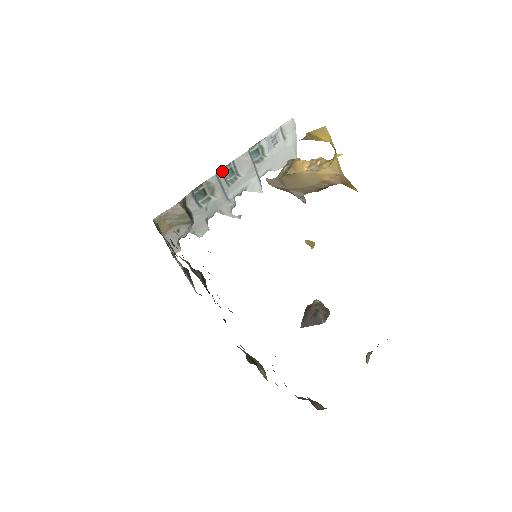
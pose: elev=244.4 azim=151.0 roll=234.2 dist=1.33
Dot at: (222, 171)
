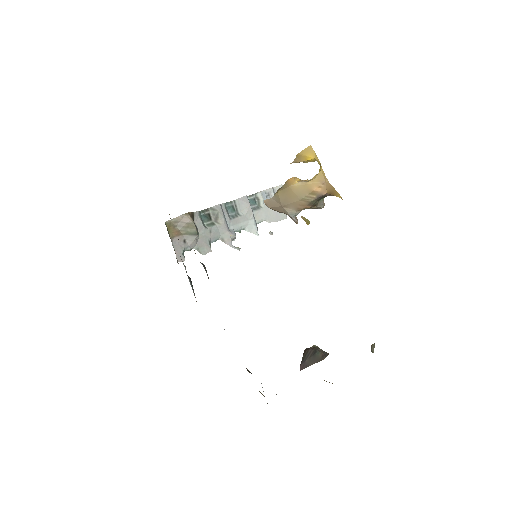
Dot at: (225, 205)
